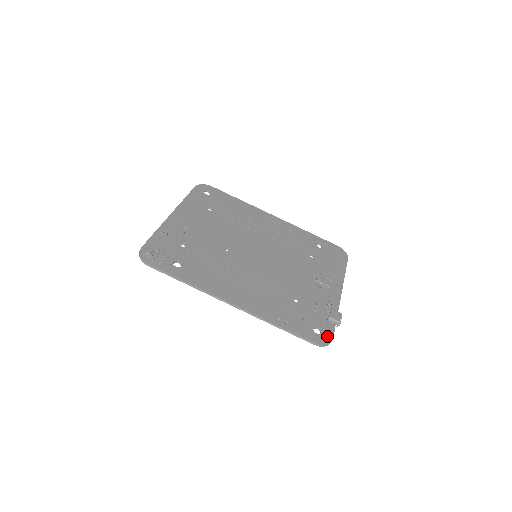
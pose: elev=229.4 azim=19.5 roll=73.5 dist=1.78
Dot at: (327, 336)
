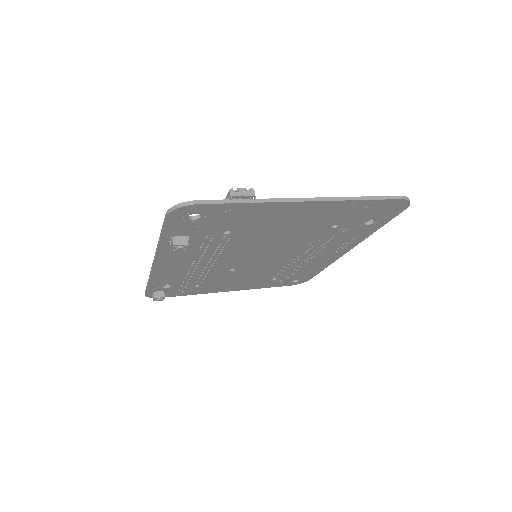
Dot at: occluded
